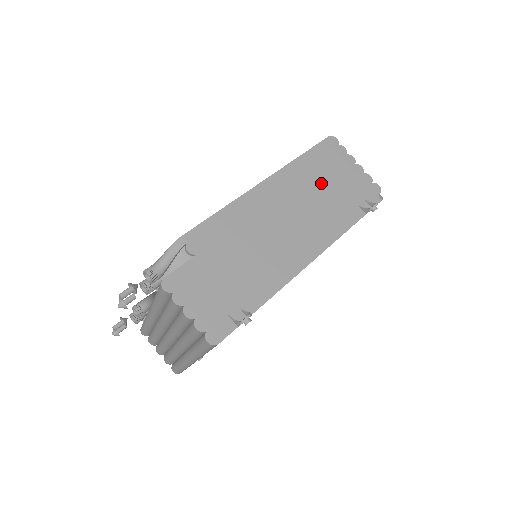
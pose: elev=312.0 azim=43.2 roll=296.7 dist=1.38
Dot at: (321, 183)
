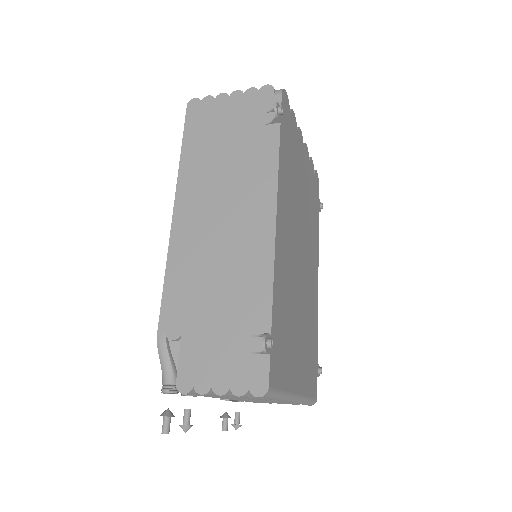
Dot at: (218, 150)
